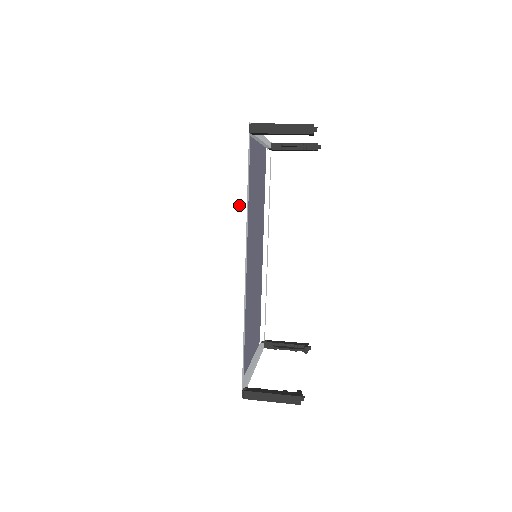
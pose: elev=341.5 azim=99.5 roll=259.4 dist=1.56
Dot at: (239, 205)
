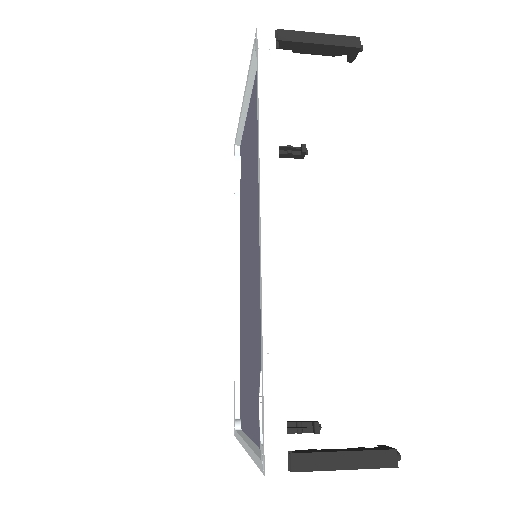
Dot at: (266, 128)
